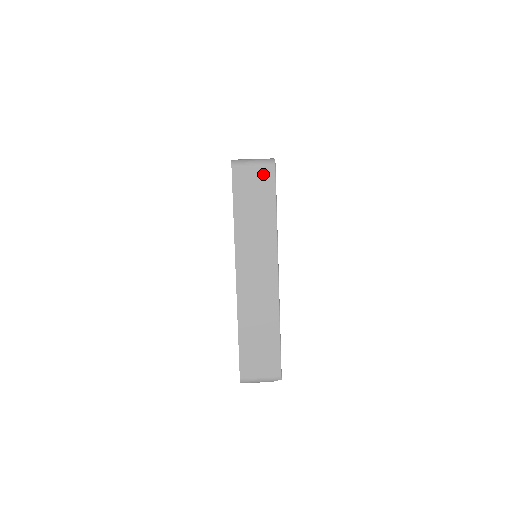
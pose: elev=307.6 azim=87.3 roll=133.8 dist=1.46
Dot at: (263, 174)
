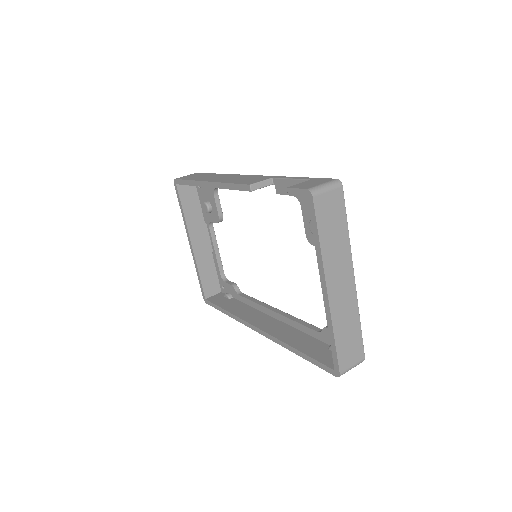
Dot at: (335, 196)
